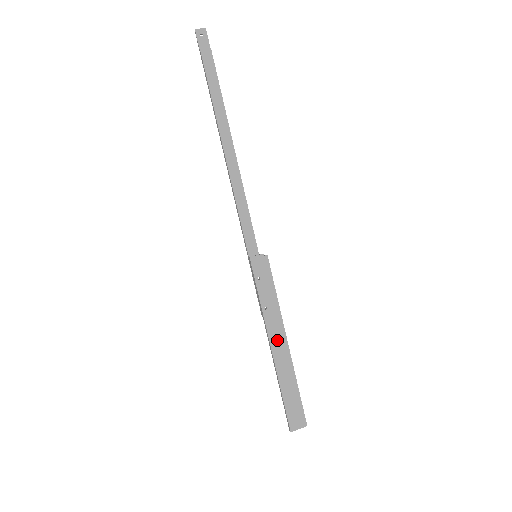
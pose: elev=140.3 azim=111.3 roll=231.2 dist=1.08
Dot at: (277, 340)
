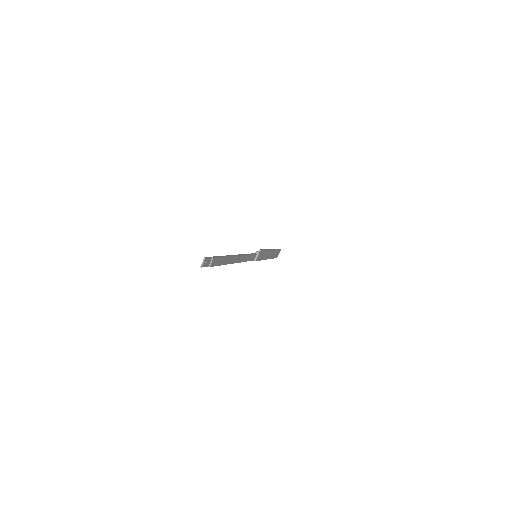
Dot at: (269, 255)
